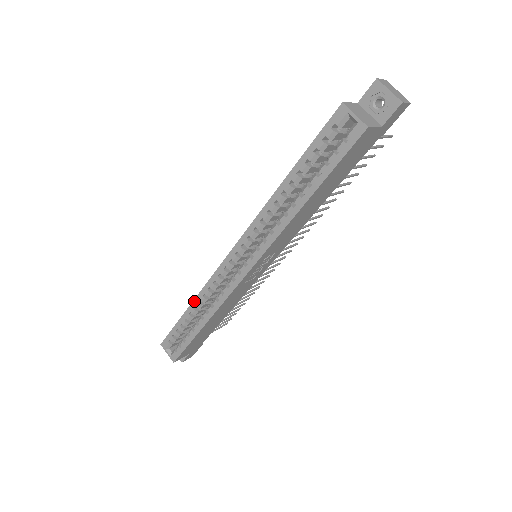
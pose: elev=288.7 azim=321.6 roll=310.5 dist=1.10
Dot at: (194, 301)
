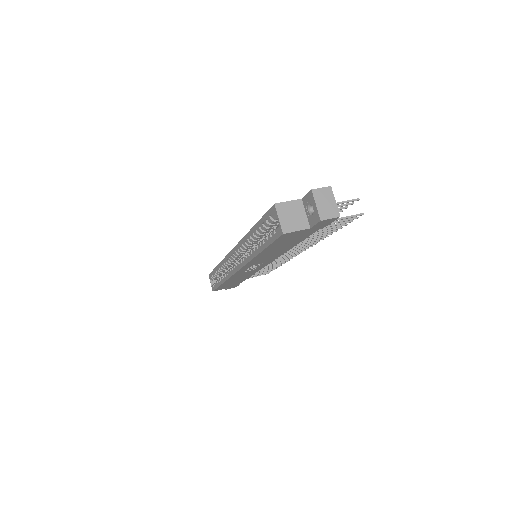
Dot at: (219, 264)
